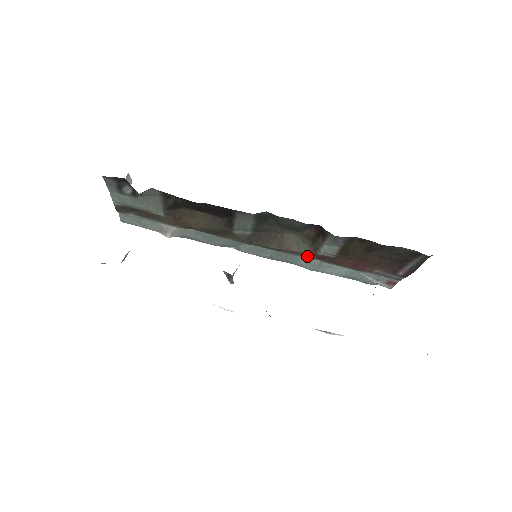
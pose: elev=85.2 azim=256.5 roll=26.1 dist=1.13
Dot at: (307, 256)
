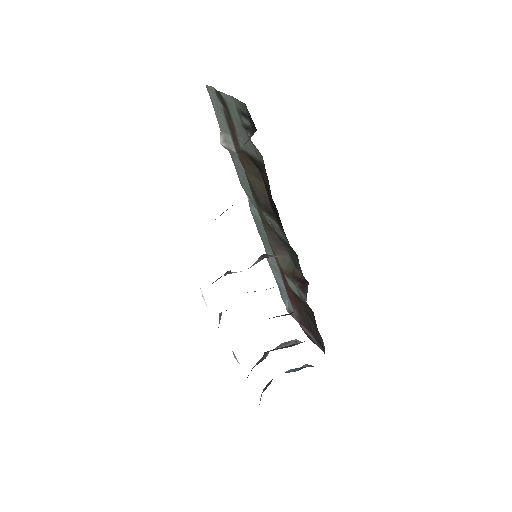
Dot at: (278, 263)
